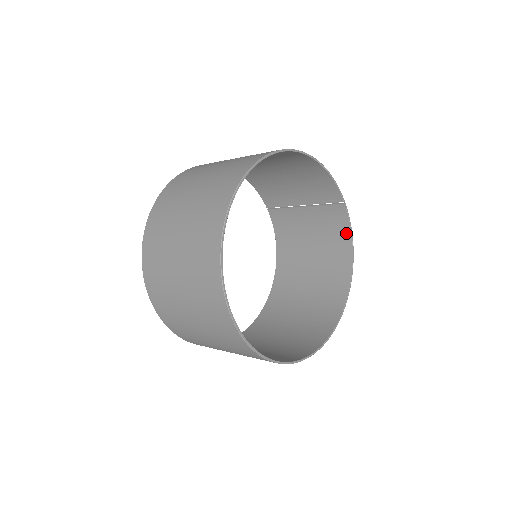
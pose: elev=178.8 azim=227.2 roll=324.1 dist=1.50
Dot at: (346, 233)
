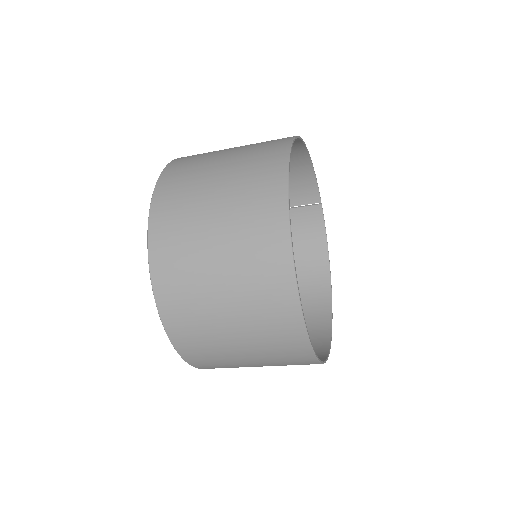
Dot at: (320, 235)
